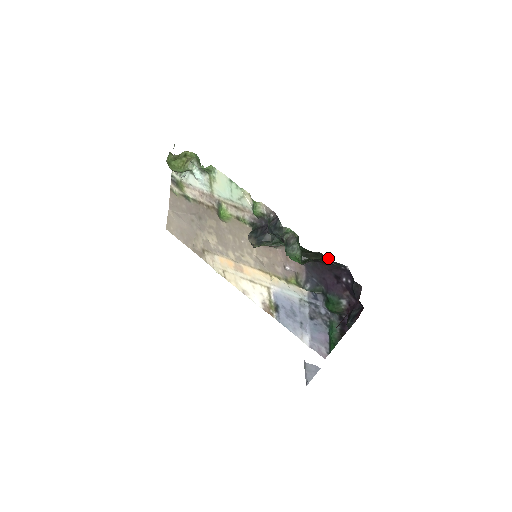
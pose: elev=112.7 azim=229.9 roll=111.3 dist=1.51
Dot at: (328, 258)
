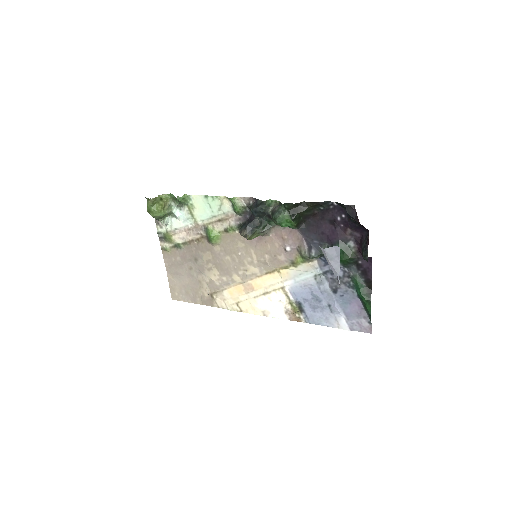
Dot at: (313, 202)
